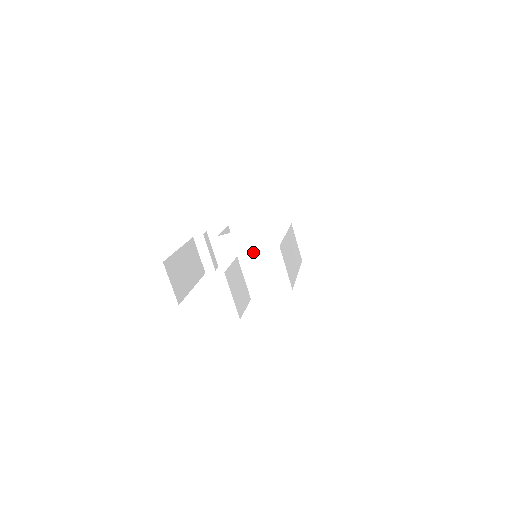
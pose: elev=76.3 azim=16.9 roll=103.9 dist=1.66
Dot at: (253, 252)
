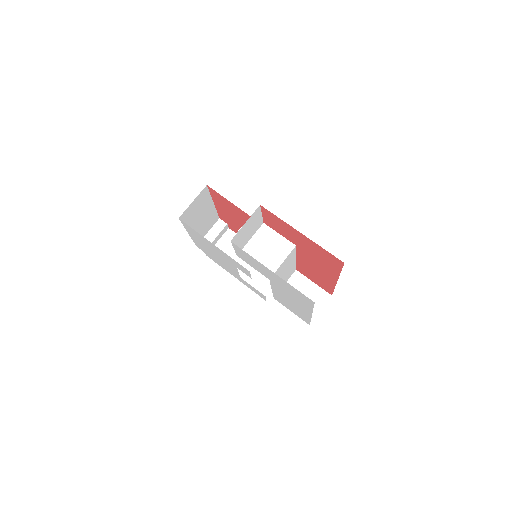
Dot at: (276, 231)
